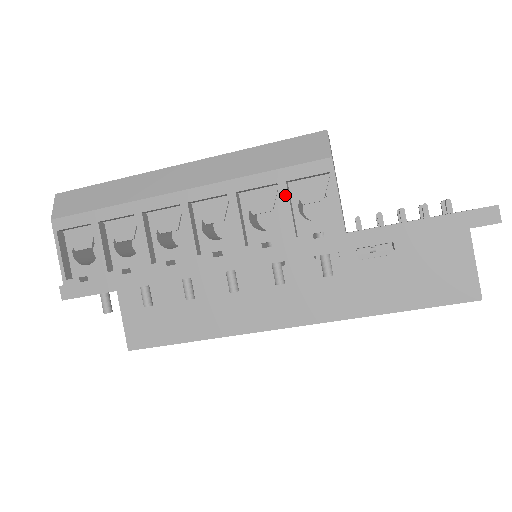
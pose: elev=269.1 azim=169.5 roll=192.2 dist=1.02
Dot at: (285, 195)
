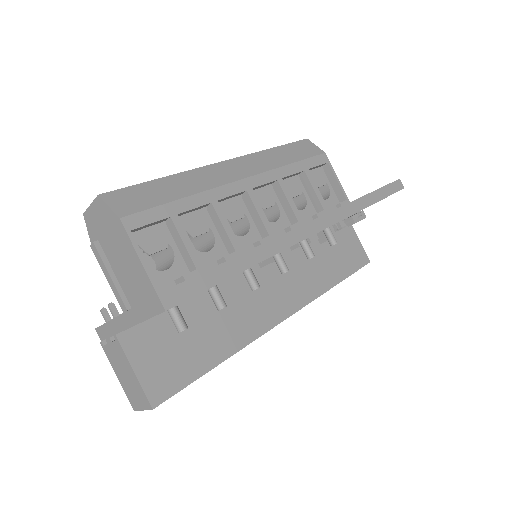
Dot at: (312, 179)
